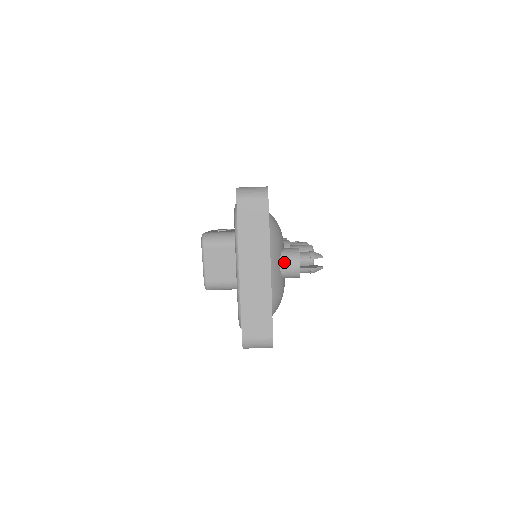
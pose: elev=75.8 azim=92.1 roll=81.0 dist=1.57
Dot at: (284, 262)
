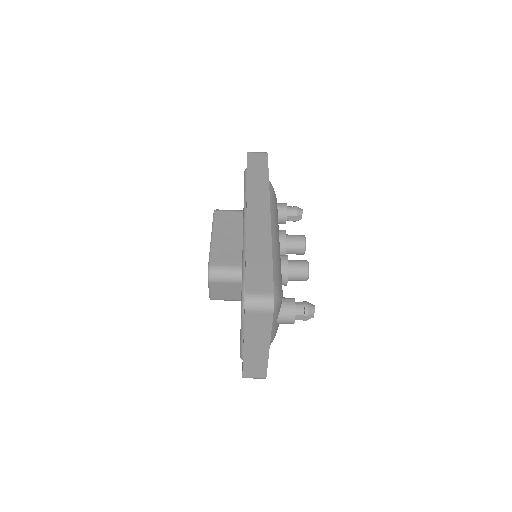
Dot at: (281, 319)
